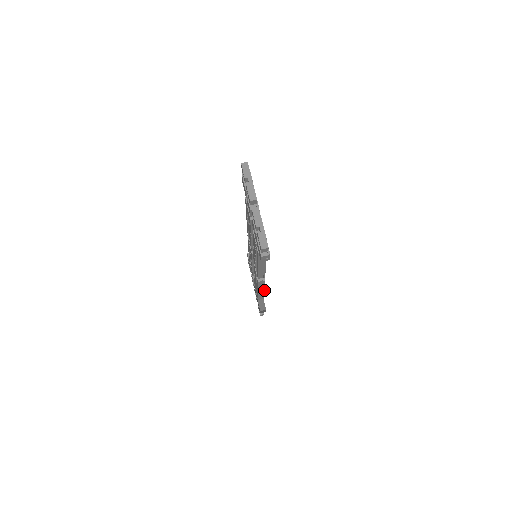
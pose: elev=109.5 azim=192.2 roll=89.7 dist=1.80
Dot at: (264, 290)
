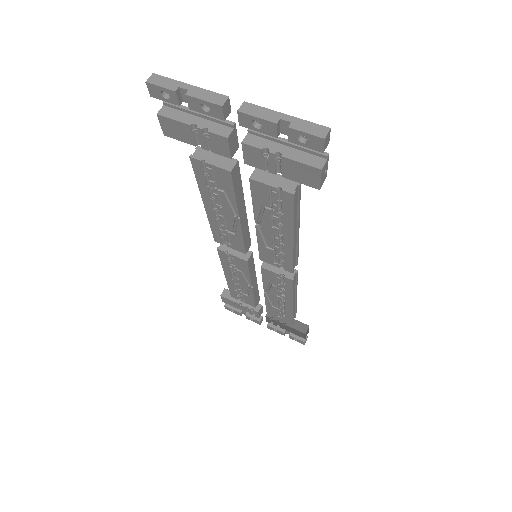
Dot at: (296, 296)
